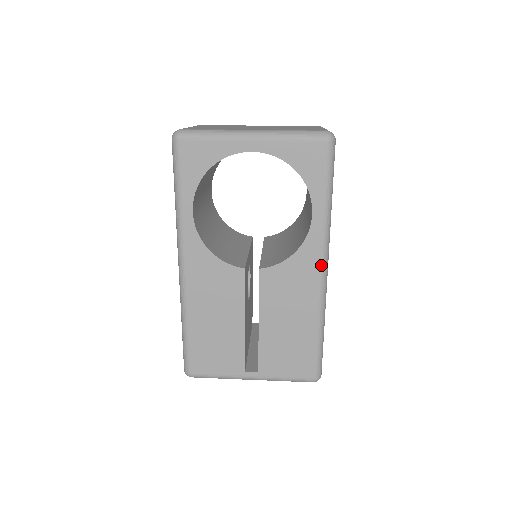
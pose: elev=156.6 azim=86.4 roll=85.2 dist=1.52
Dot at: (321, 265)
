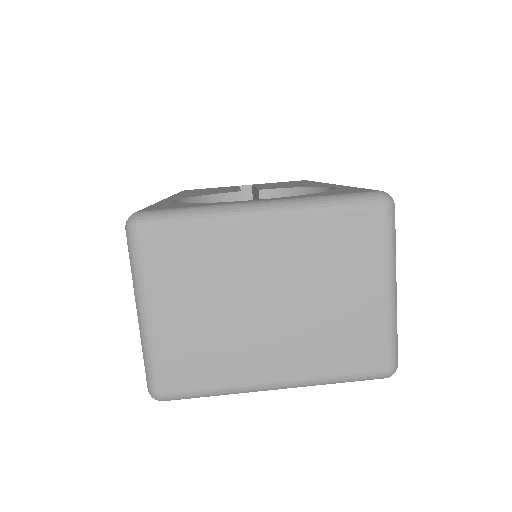
Dot at: occluded
